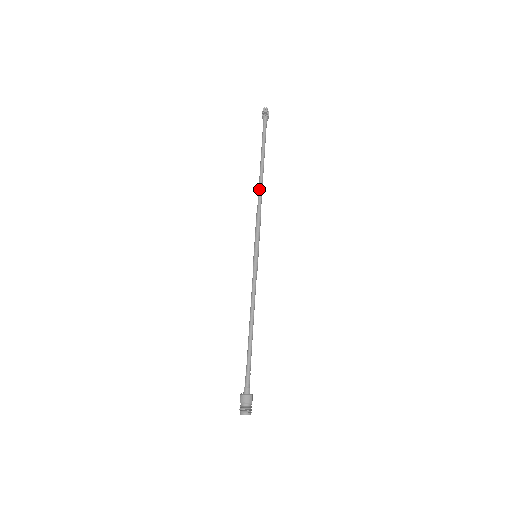
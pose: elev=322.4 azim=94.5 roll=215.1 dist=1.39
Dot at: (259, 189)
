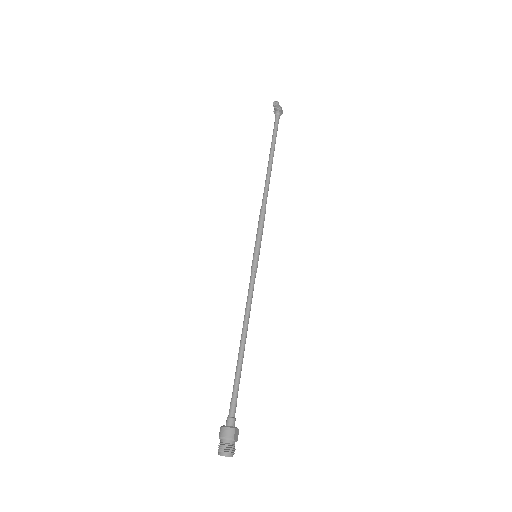
Dot at: (265, 184)
